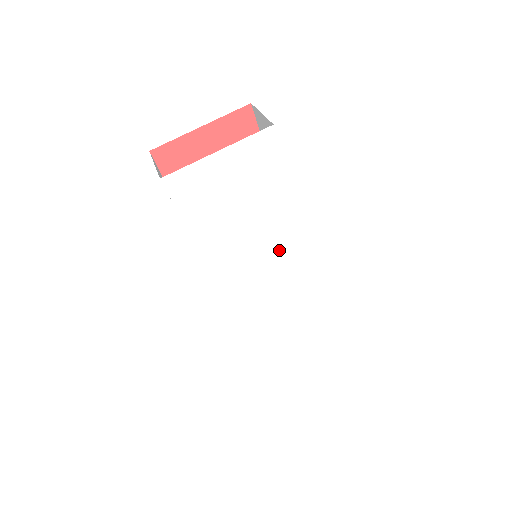
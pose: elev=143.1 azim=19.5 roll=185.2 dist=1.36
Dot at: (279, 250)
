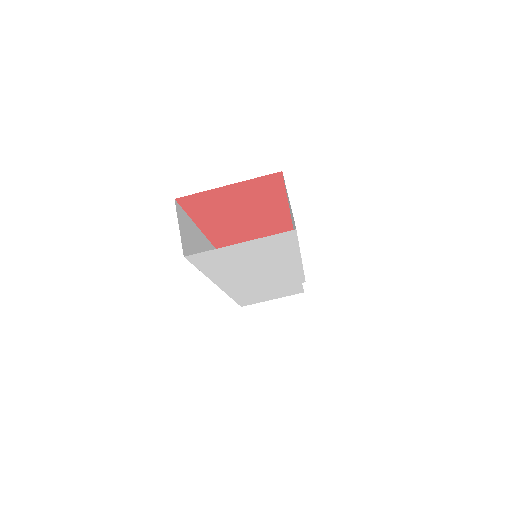
Dot at: (276, 271)
